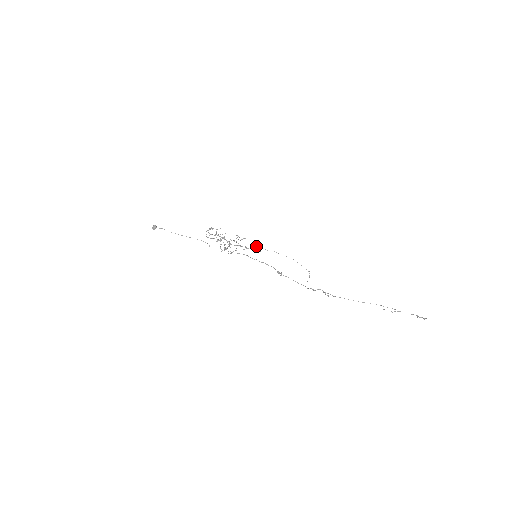
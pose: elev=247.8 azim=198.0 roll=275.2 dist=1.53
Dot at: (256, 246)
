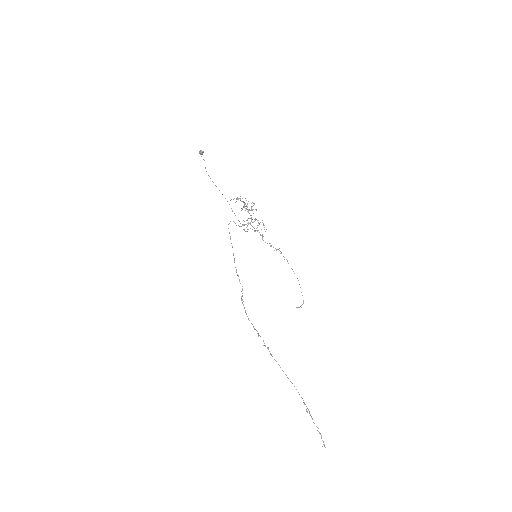
Dot at: occluded
